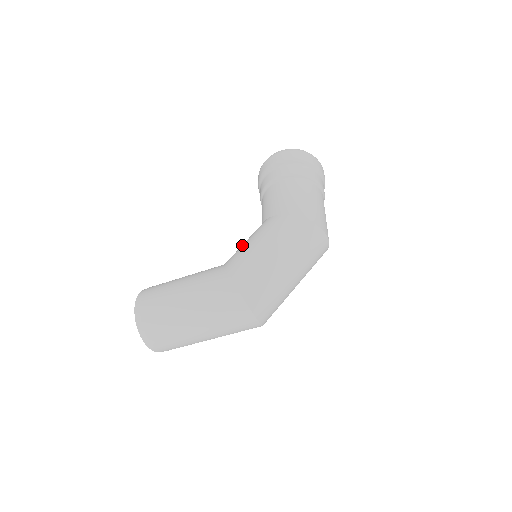
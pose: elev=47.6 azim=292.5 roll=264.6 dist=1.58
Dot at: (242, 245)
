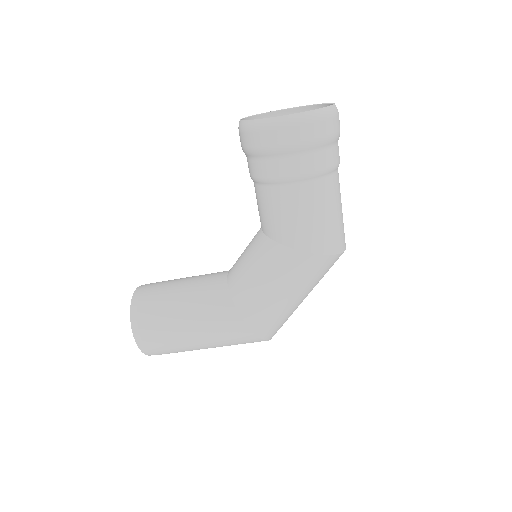
Dot at: (250, 278)
